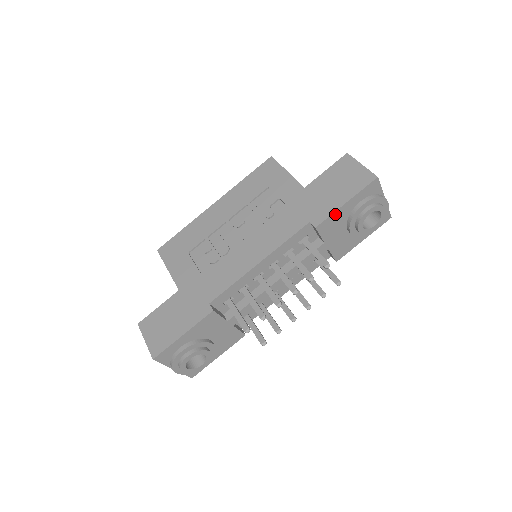
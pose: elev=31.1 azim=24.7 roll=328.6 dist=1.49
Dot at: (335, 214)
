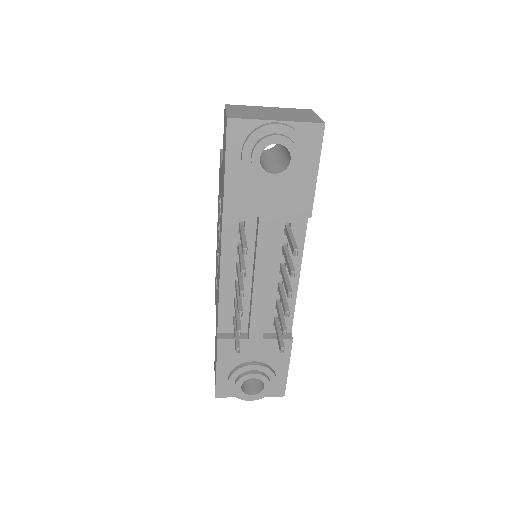
Dot at: (228, 188)
